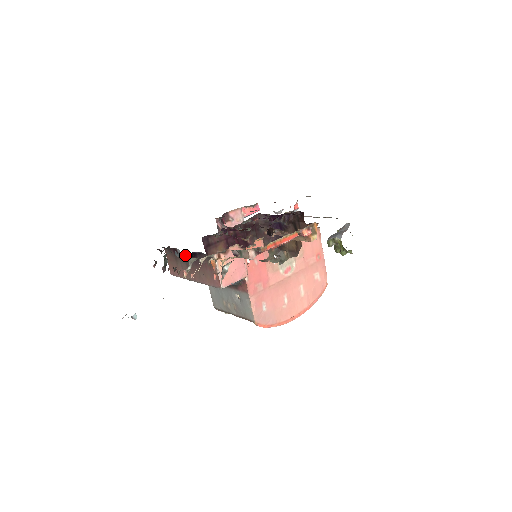
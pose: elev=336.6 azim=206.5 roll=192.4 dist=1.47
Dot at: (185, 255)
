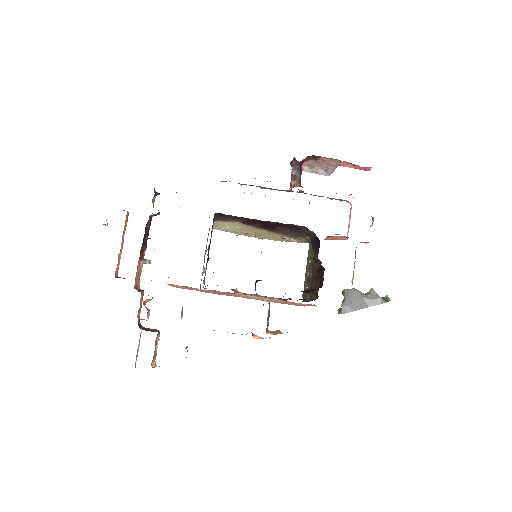
Dot at: occluded
